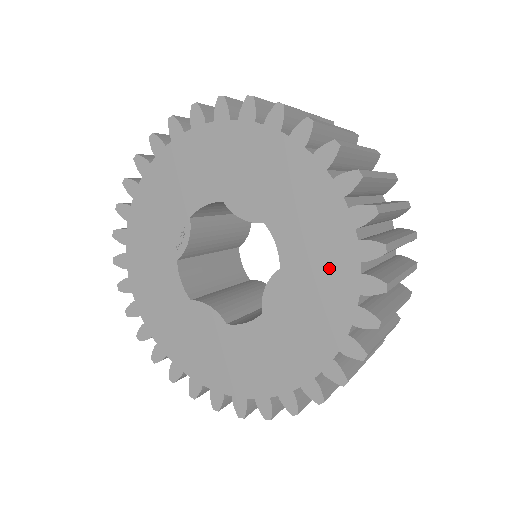
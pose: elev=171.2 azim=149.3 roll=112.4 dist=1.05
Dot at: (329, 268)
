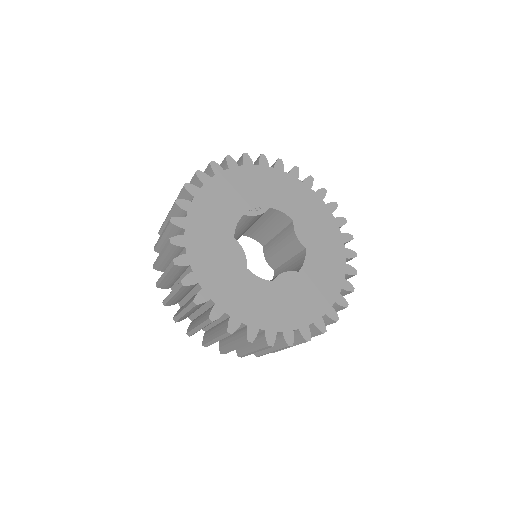
Dot at: (321, 292)
